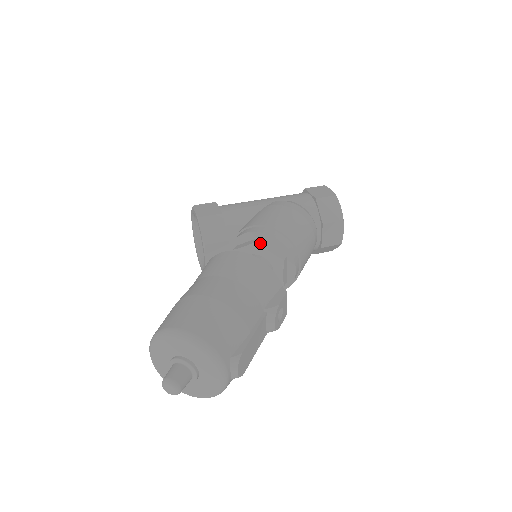
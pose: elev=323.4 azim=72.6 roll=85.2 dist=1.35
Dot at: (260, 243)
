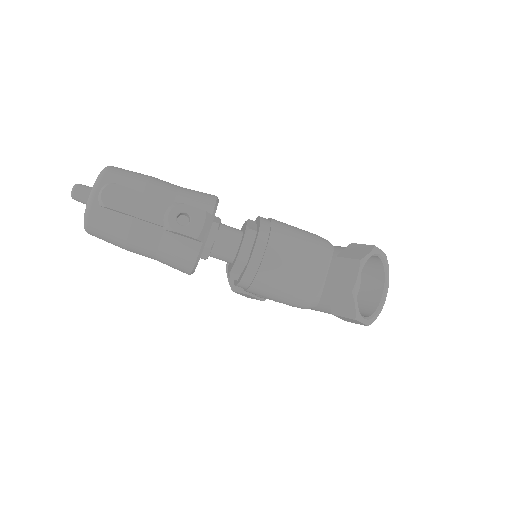
Dot at: (248, 219)
